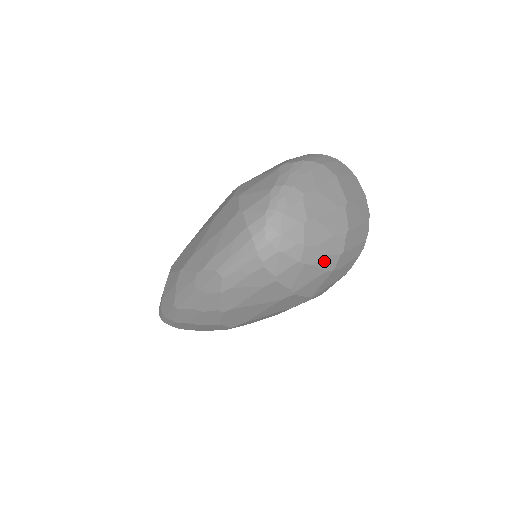
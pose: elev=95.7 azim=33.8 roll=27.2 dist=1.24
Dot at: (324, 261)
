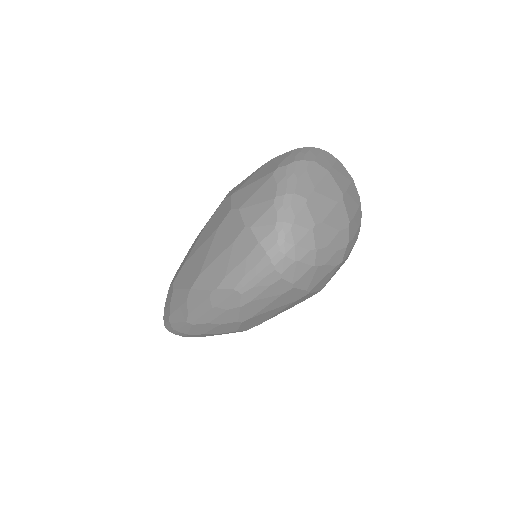
Dot at: (334, 258)
